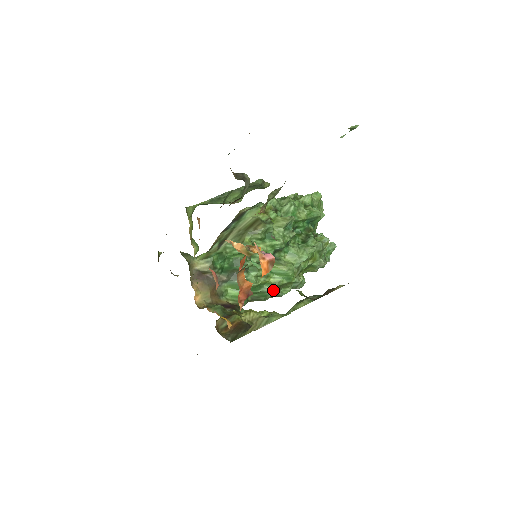
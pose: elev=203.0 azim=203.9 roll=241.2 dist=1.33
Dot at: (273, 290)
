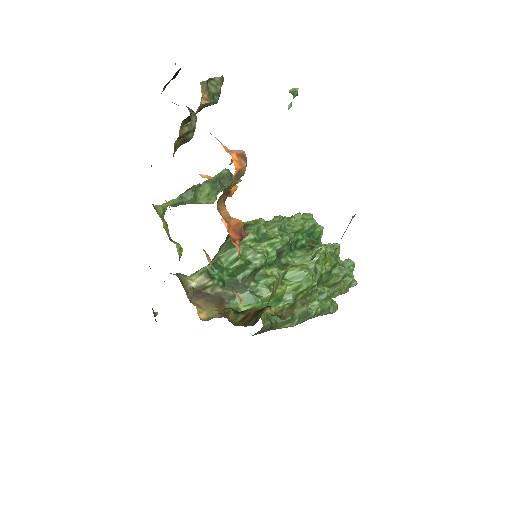
Dot at: occluded
